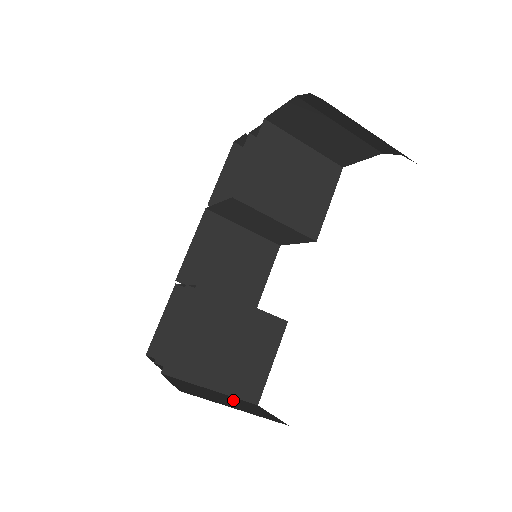
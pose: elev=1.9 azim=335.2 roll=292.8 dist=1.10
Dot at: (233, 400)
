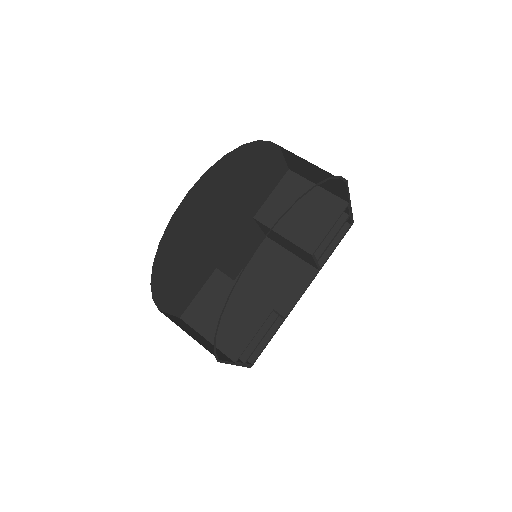
Dot at: (209, 344)
